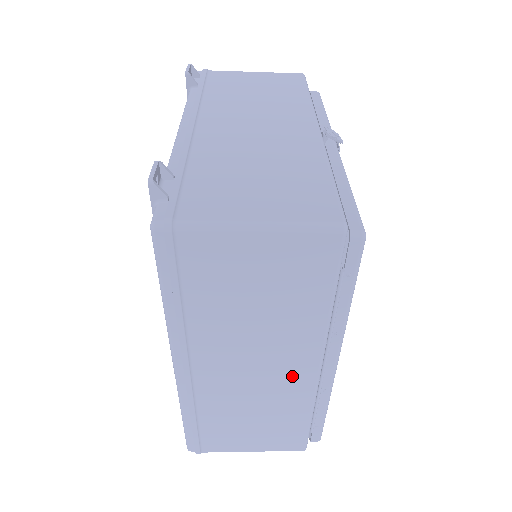
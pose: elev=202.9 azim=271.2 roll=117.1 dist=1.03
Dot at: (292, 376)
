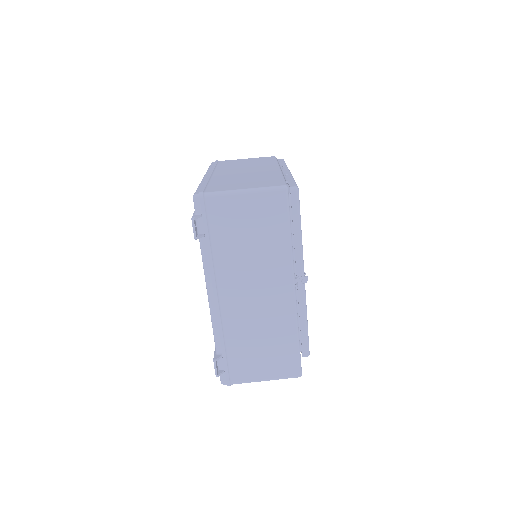
Dot at: (266, 170)
